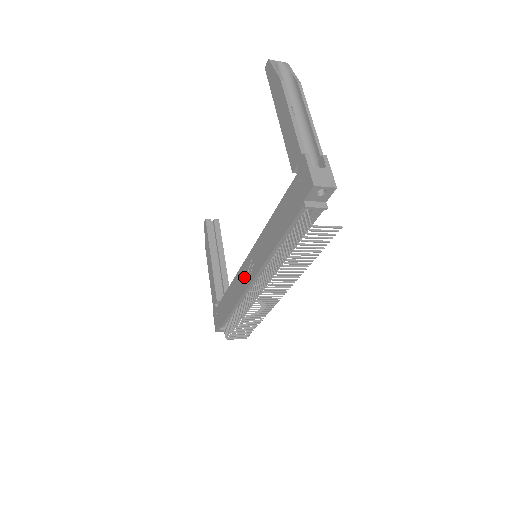
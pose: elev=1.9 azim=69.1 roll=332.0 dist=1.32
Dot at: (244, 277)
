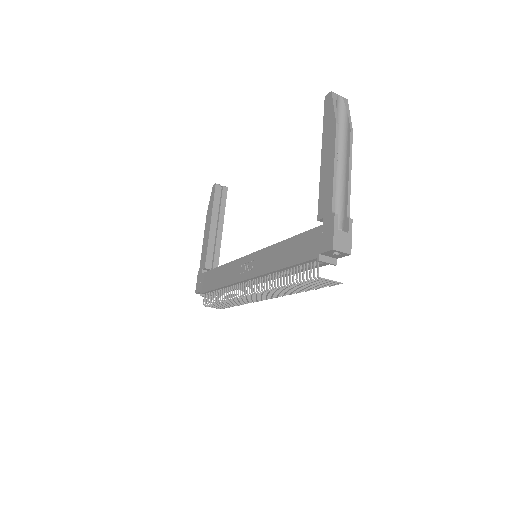
Dot at: (239, 270)
